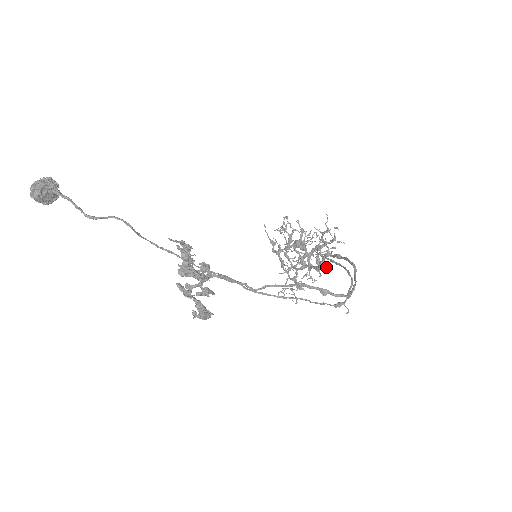
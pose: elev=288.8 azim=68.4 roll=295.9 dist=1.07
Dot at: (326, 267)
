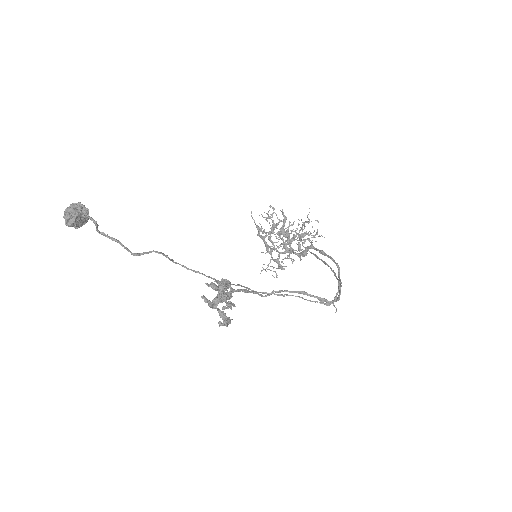
Dot at: occluded
